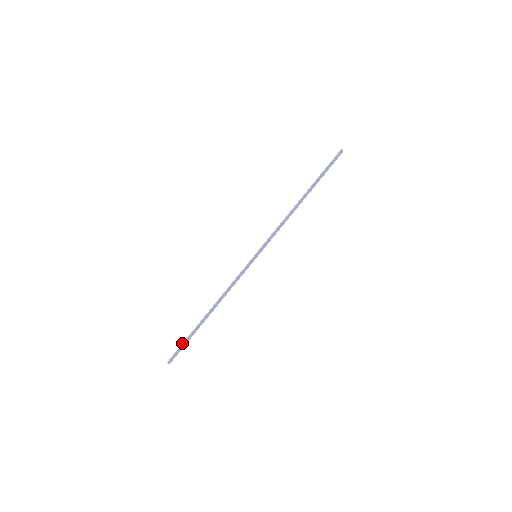
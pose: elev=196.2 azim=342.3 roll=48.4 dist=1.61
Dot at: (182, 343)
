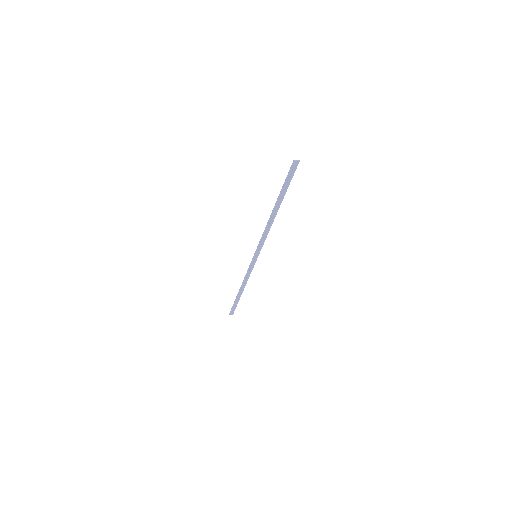
Dot at: occluded
